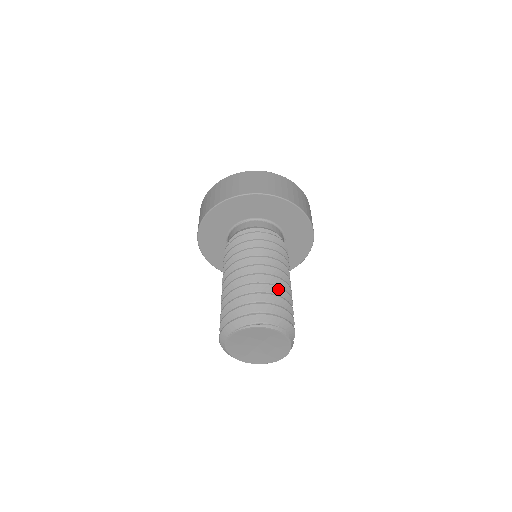
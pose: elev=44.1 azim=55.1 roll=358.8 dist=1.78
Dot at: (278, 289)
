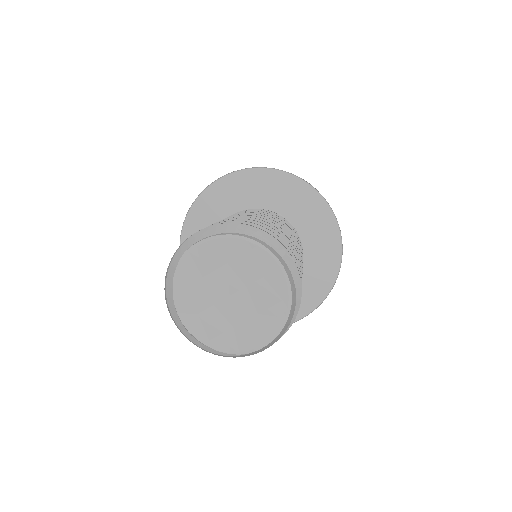
Dot at: occluded
